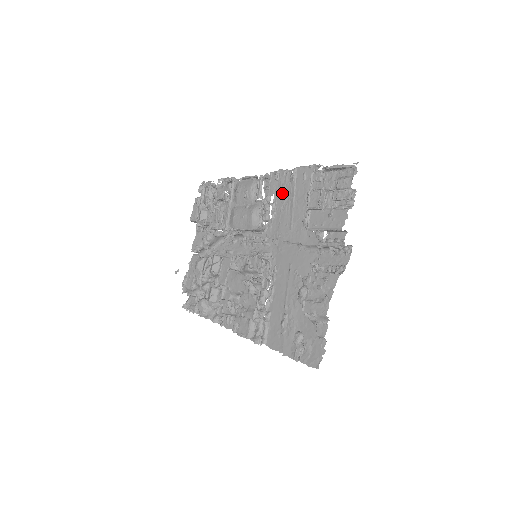
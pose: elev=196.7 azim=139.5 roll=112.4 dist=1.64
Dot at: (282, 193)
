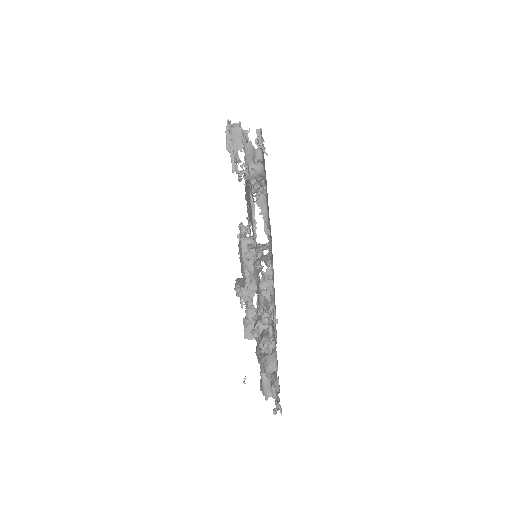
Dot at: occluded
